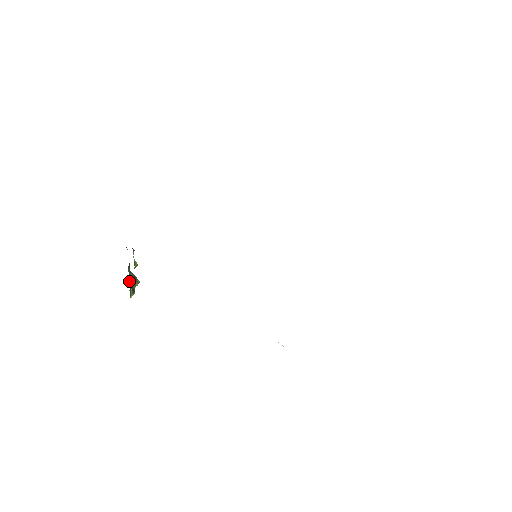
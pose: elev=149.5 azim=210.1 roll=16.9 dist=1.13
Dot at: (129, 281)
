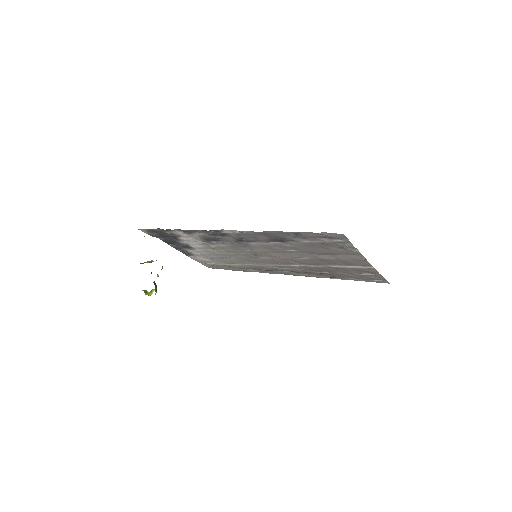
Dot at: (153, 282)
